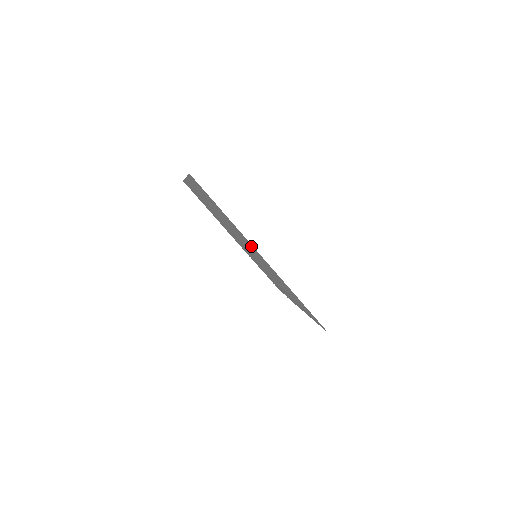
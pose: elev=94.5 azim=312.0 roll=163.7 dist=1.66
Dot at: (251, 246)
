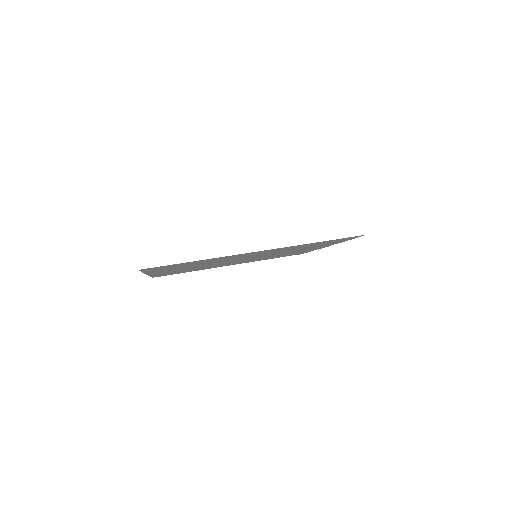
Dot at: (241, 255)
